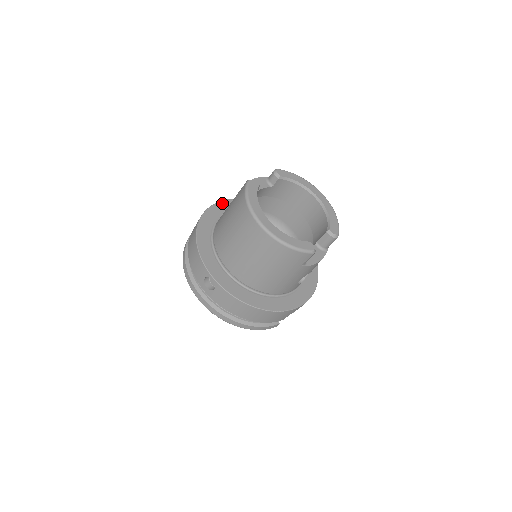
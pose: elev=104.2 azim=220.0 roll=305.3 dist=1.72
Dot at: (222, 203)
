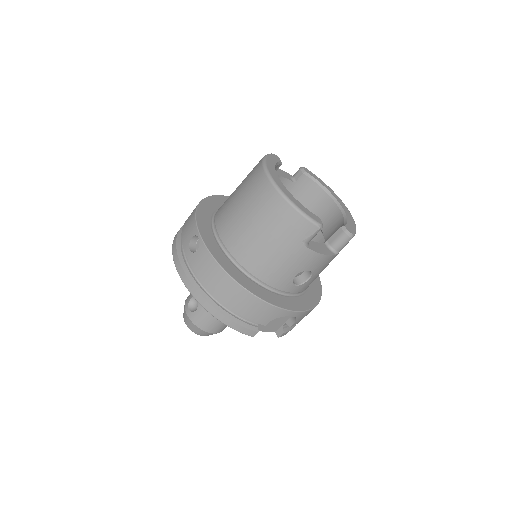
Dot at: occluded
